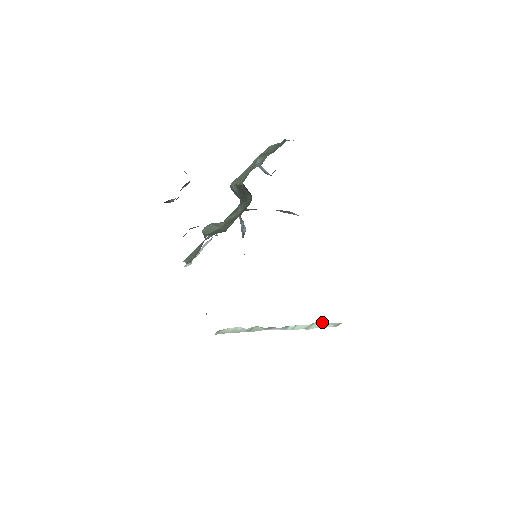
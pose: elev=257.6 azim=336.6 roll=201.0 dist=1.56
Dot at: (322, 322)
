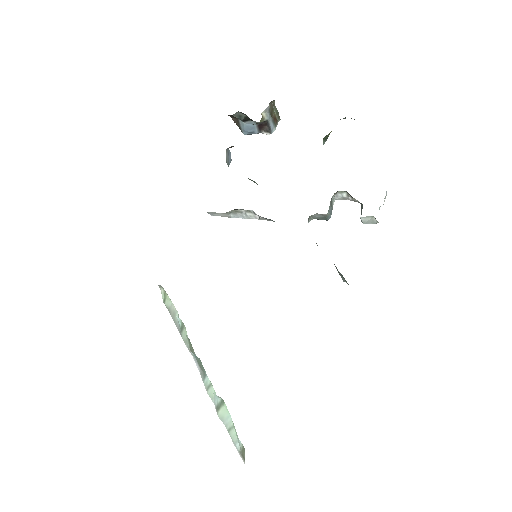
Dot at: occluded
